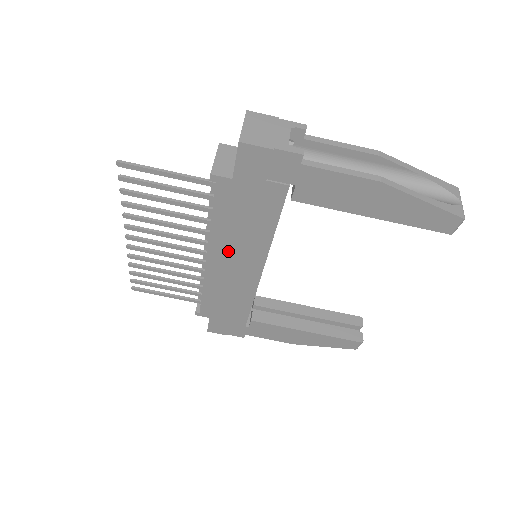
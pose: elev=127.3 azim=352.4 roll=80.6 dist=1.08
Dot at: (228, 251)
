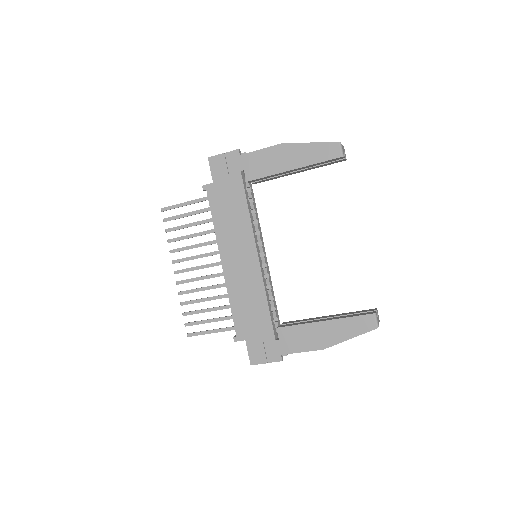
Dot at: (231, 245)
